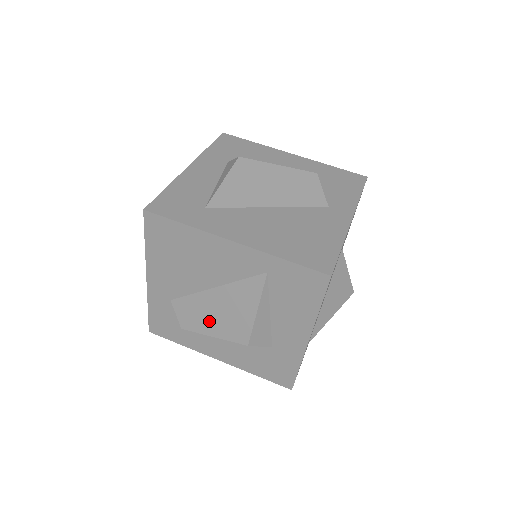
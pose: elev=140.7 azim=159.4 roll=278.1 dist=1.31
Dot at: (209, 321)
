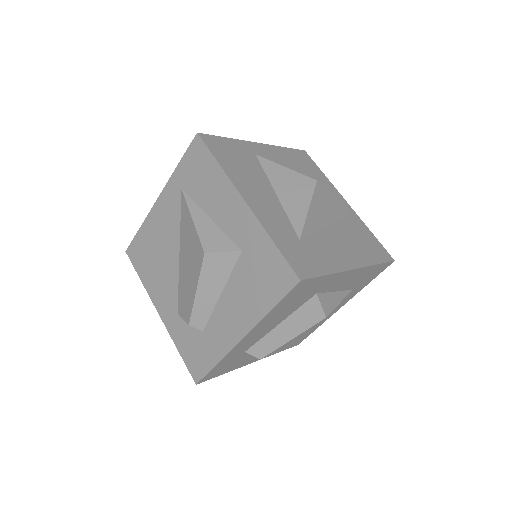
Dot at: (190, 283)
